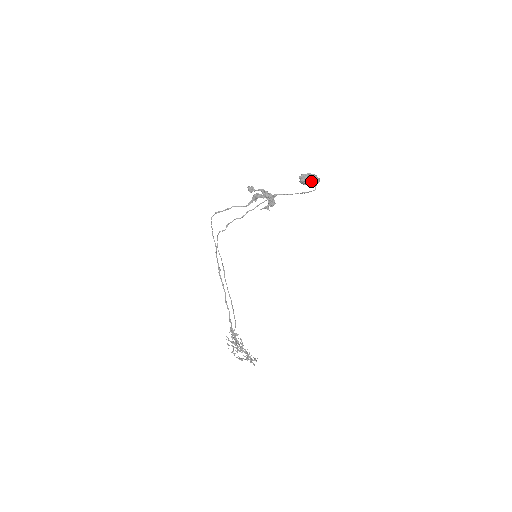
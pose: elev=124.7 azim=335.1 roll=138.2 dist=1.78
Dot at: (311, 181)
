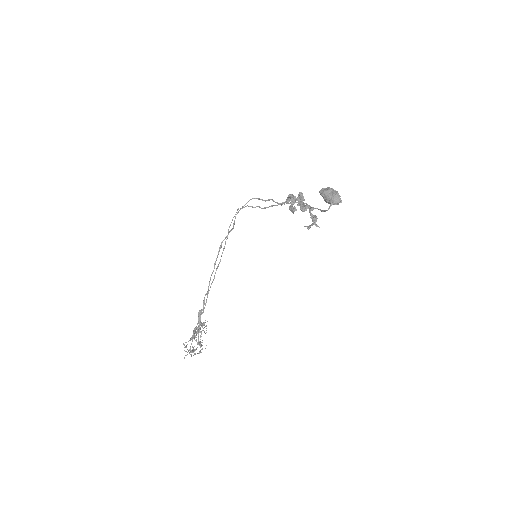
Dot at: (327, 196)
